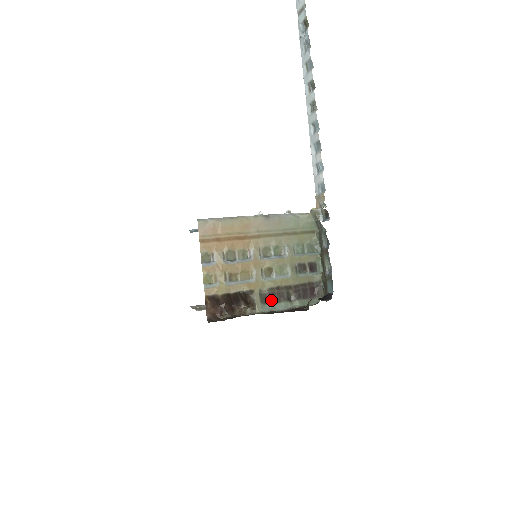
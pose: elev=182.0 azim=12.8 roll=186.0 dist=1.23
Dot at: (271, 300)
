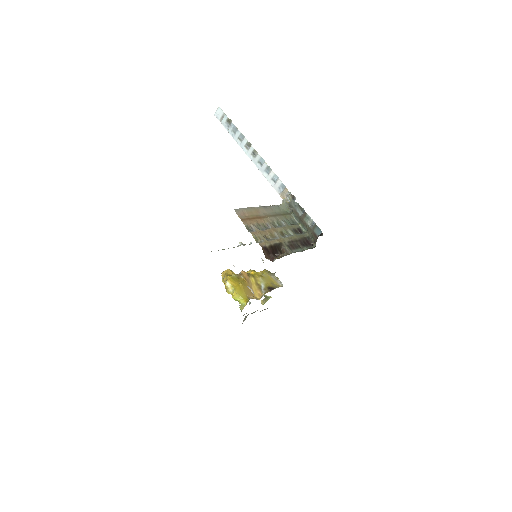
Dot at: (293, 248)
